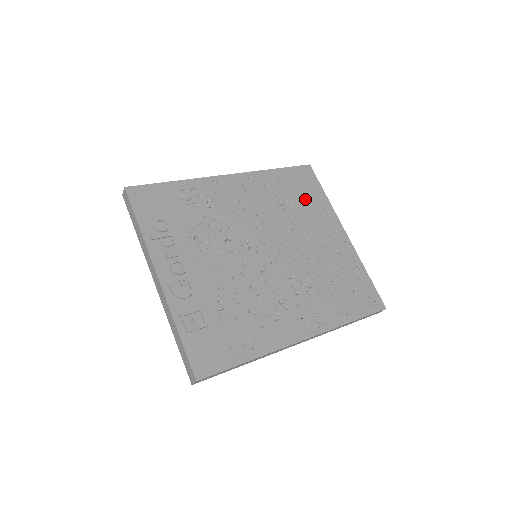
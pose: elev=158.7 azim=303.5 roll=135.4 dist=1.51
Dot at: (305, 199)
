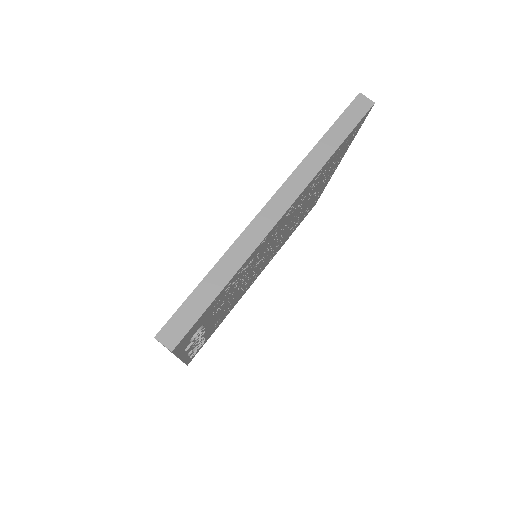
Dot at: occluded
